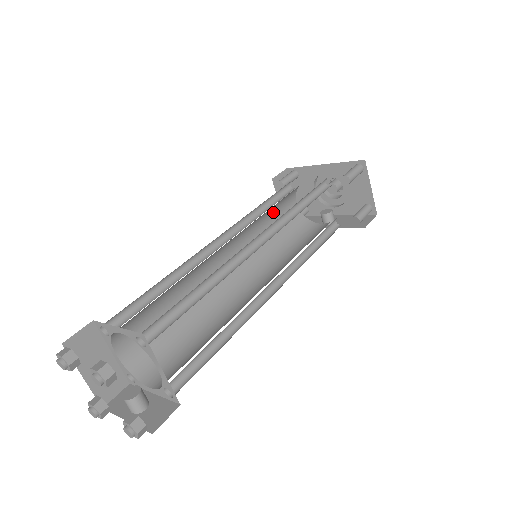
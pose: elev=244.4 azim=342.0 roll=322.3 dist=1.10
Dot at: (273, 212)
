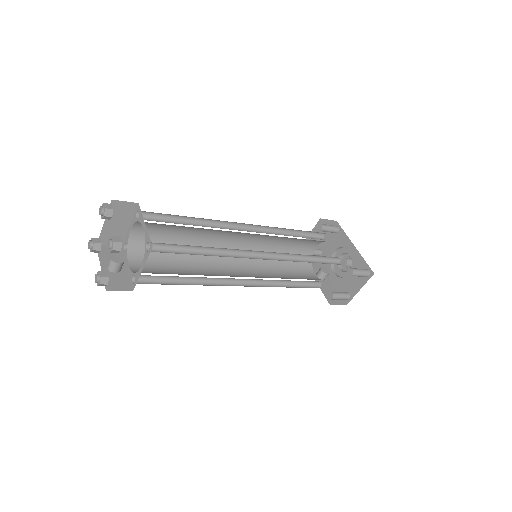
Dot at: (296, 240)
